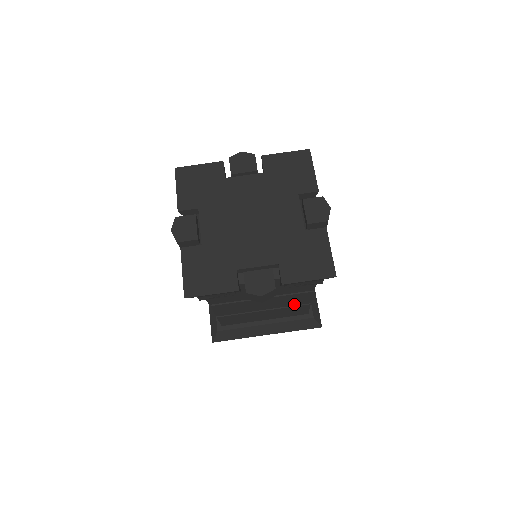
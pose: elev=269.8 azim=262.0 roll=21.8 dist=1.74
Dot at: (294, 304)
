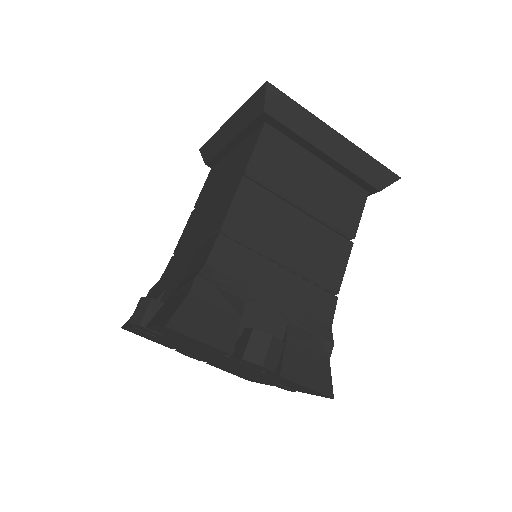
Dot at: occluded
